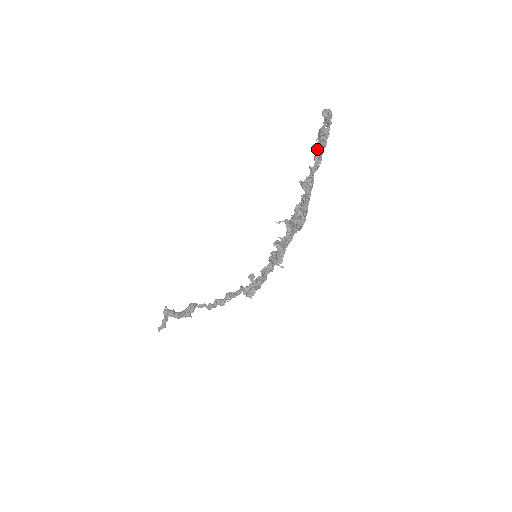
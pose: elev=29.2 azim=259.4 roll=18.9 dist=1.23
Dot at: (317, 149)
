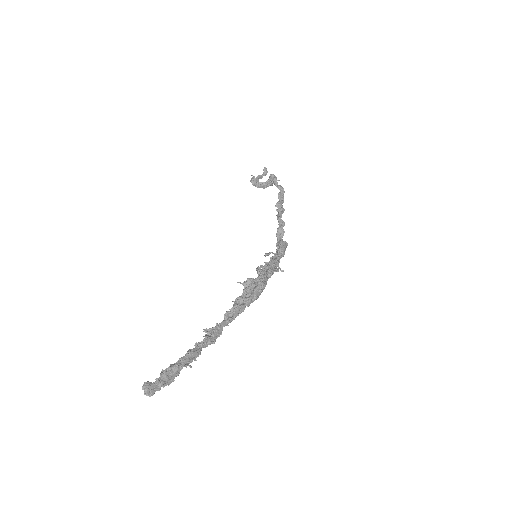
Dot at: (179, 364)
